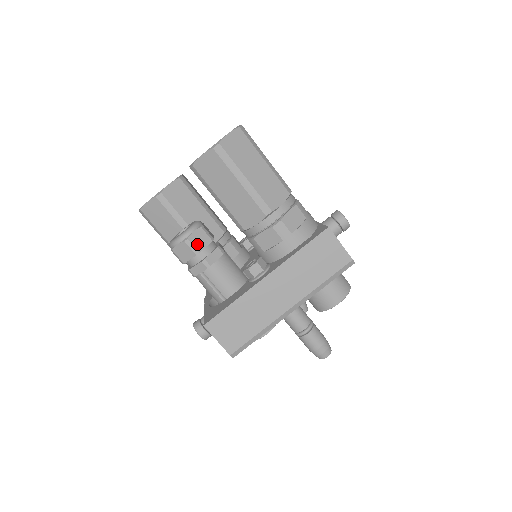
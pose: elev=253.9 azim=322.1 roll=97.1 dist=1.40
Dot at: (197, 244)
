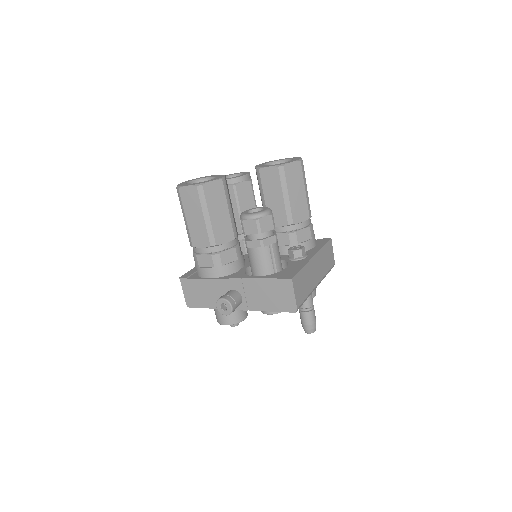
Dot at: occluded
